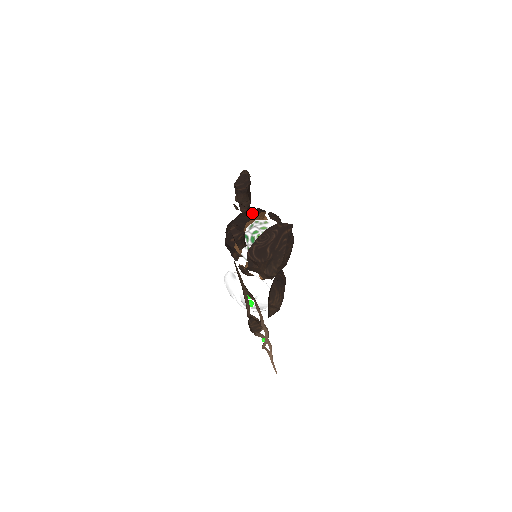
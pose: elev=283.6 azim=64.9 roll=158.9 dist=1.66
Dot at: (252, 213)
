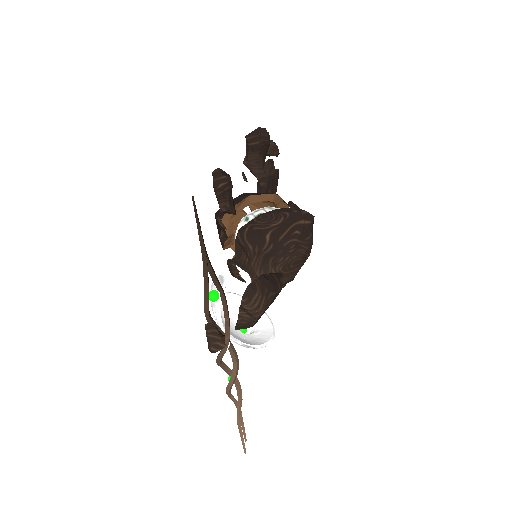
Dot at: occluded
